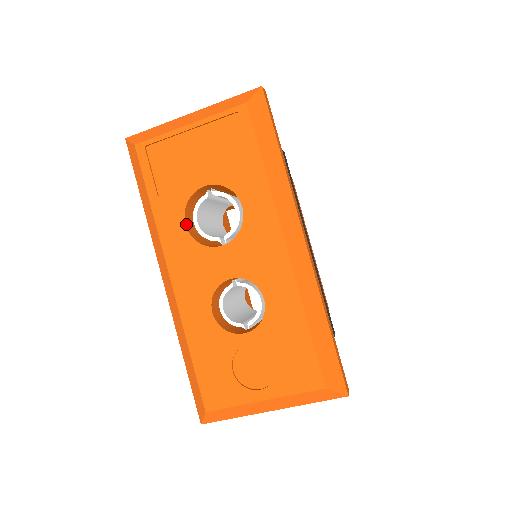
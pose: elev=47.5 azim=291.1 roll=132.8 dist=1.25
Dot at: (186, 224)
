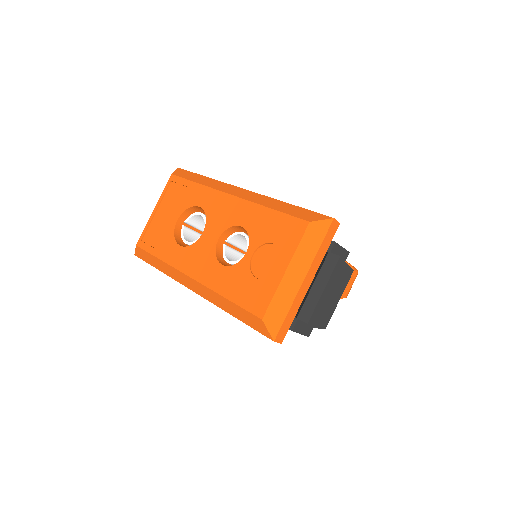
Dot at: (181, 246)
